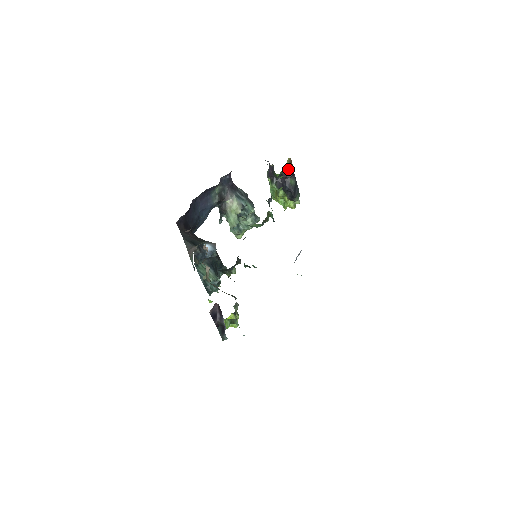
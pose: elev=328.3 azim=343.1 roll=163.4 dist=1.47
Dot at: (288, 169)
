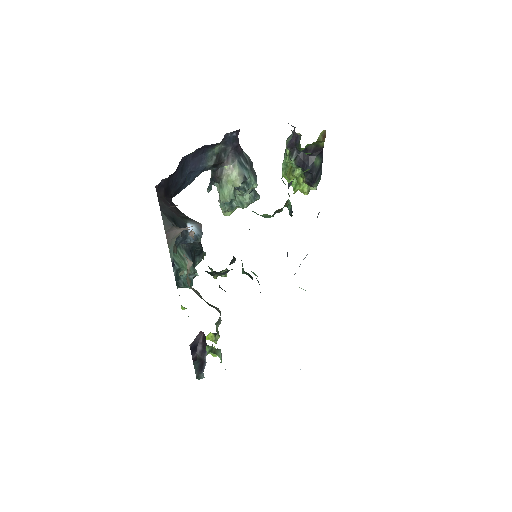
Dot at: (317, 144)
